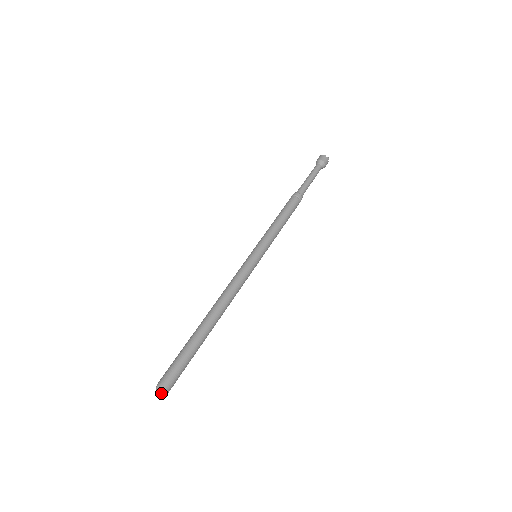
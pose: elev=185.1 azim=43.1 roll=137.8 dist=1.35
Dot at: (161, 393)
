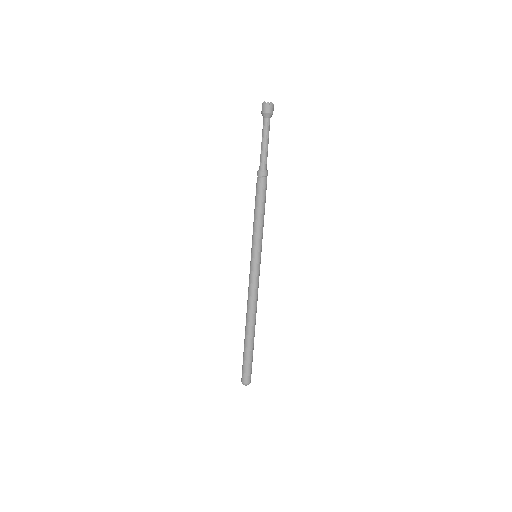
Dot at: occluded
